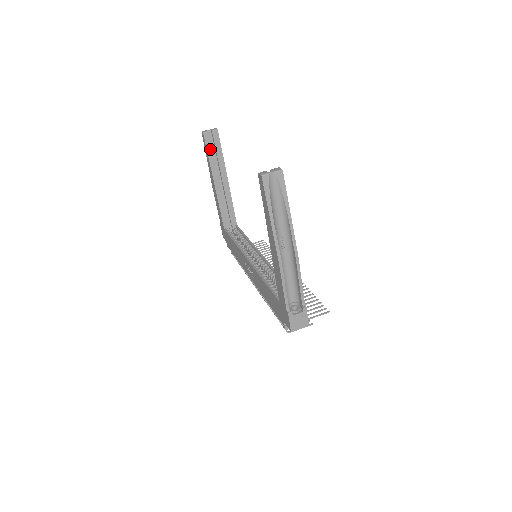
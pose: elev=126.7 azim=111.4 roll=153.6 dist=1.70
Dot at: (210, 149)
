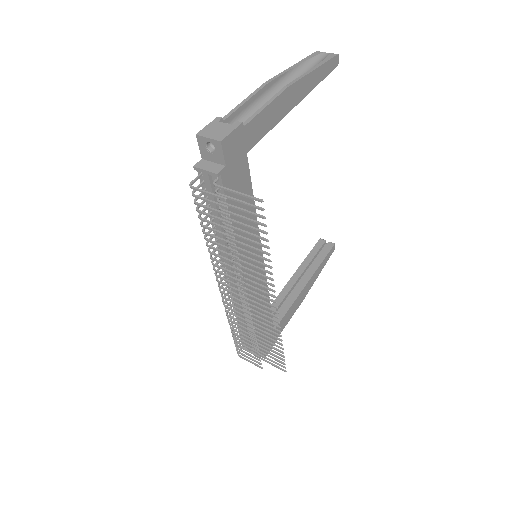
Dot at: (315, 252)
